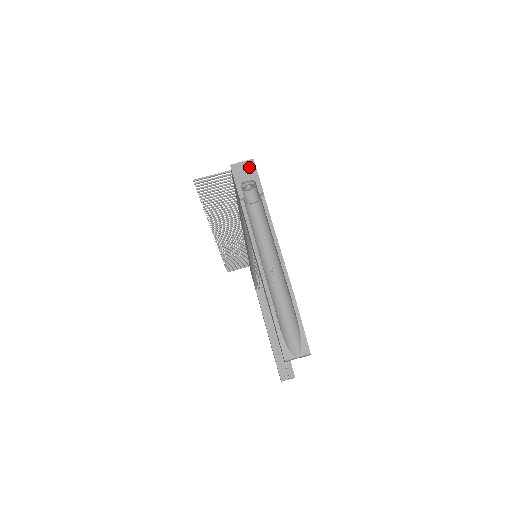
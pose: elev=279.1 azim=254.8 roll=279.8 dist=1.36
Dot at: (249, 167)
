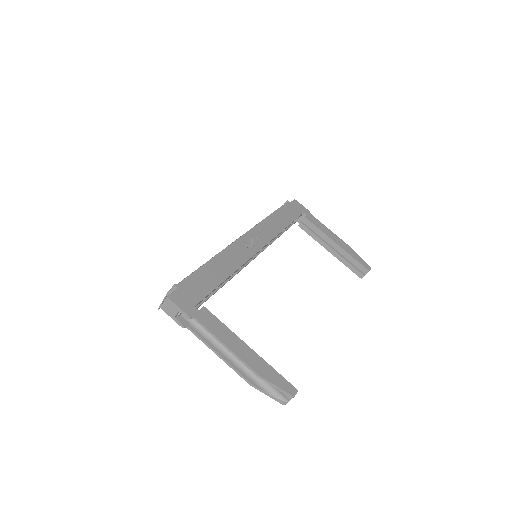
Dot at: (170, 304)
